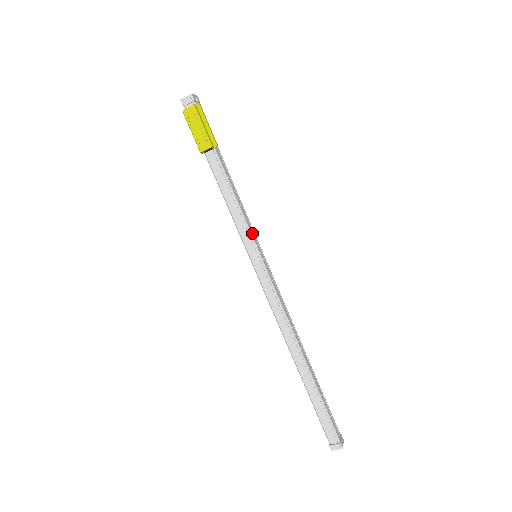
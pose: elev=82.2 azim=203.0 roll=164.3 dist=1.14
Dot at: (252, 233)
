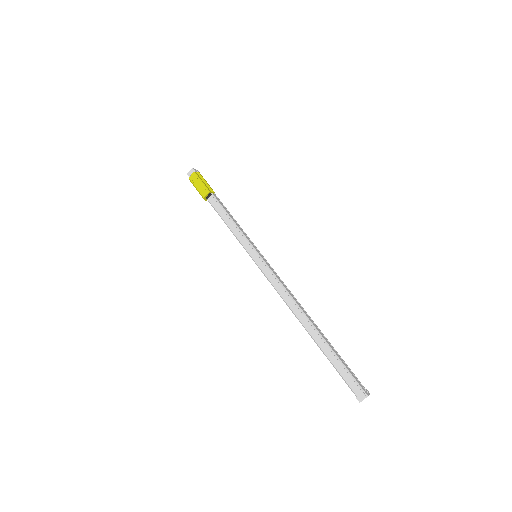
Dot at: (249, 241)
